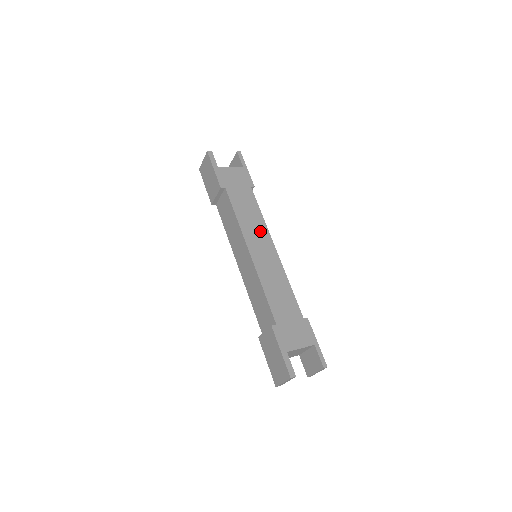
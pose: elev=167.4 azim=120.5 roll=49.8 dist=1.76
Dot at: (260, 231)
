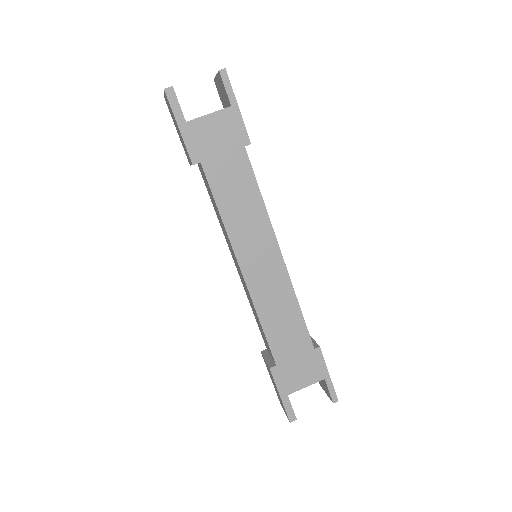
Dot at: (258, 231)
